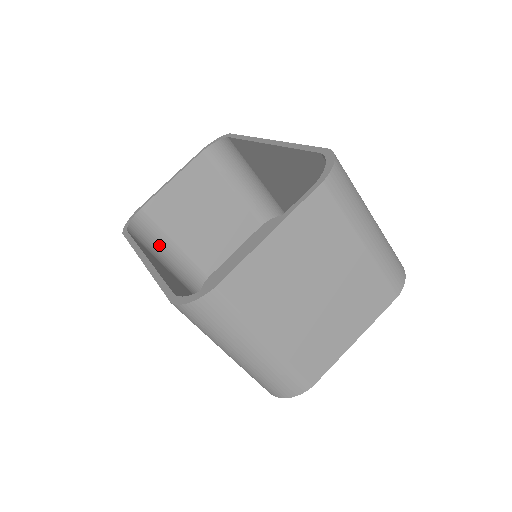
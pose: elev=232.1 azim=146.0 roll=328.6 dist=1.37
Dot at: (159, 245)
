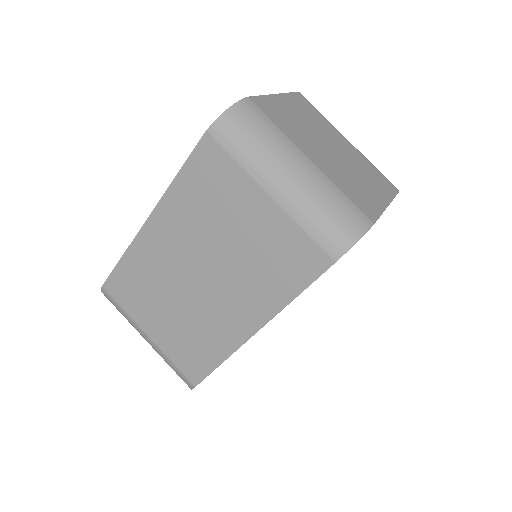
Dot at: occluded
